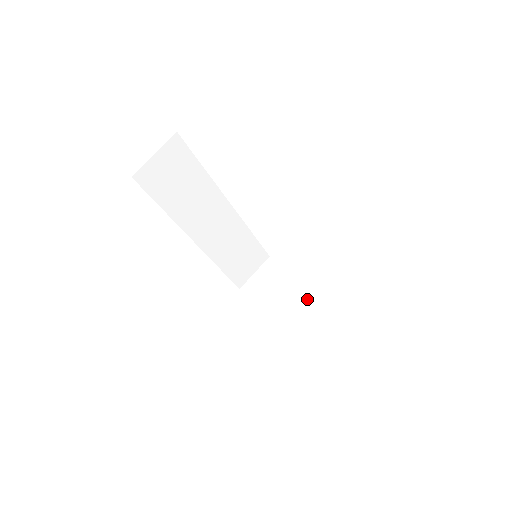
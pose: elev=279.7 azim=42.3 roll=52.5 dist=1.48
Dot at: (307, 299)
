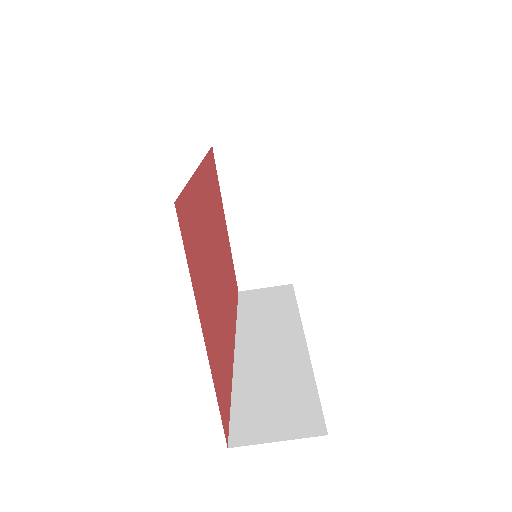
Dot at: (269, 225)
